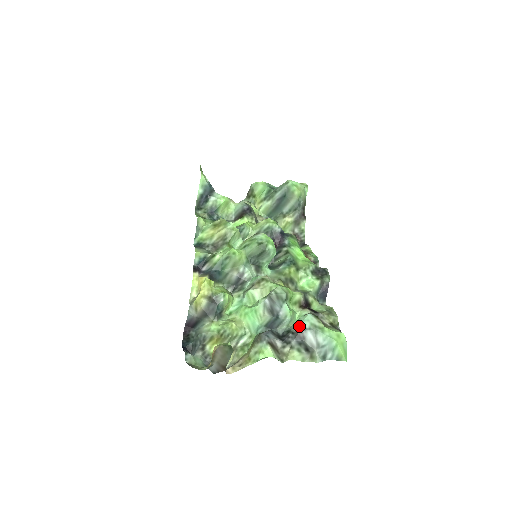
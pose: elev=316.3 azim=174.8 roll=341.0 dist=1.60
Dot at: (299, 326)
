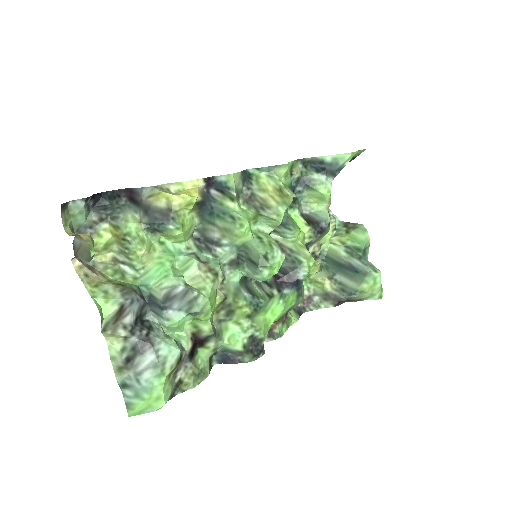
Dot at: (159, 341)
